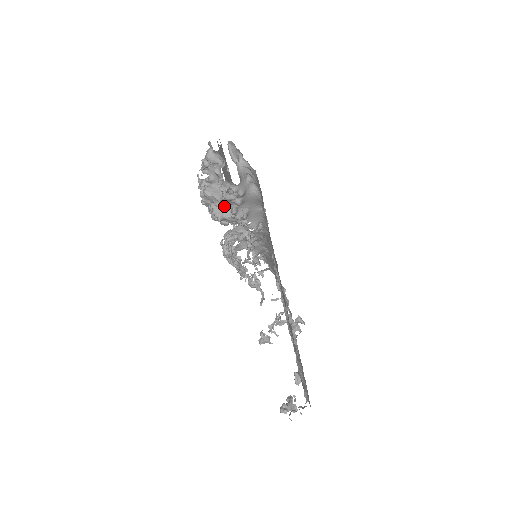
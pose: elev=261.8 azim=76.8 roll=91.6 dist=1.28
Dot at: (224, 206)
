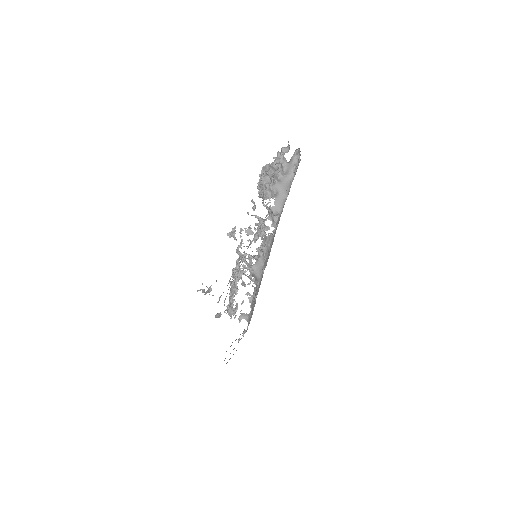
Dot at: (270, 179)
